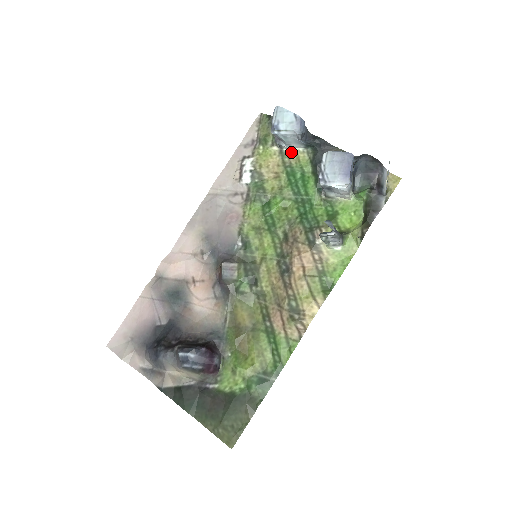
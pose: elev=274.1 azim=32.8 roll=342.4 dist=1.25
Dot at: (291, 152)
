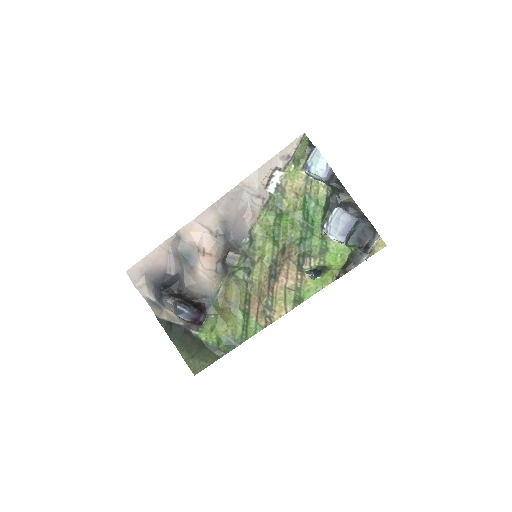
Dot at: (315, 182)
